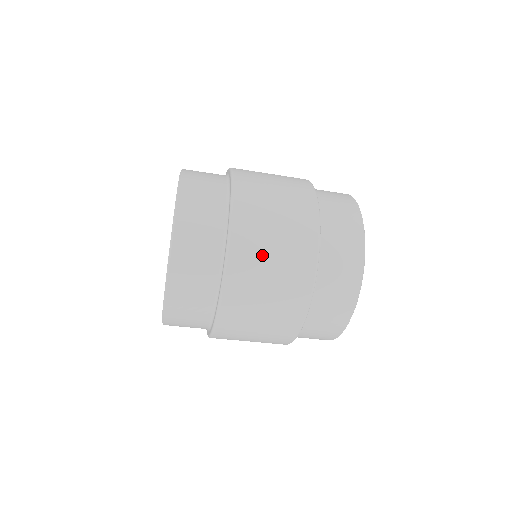
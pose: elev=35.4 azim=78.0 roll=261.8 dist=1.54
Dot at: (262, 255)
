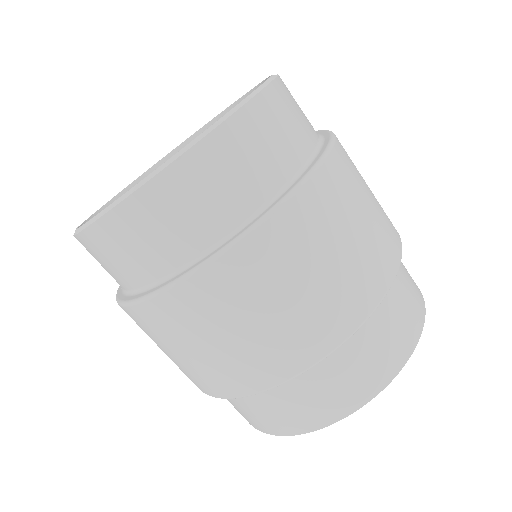
Dot at: (348, 212)
